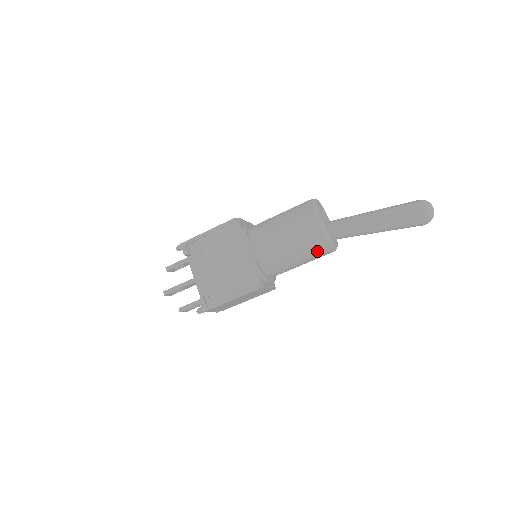
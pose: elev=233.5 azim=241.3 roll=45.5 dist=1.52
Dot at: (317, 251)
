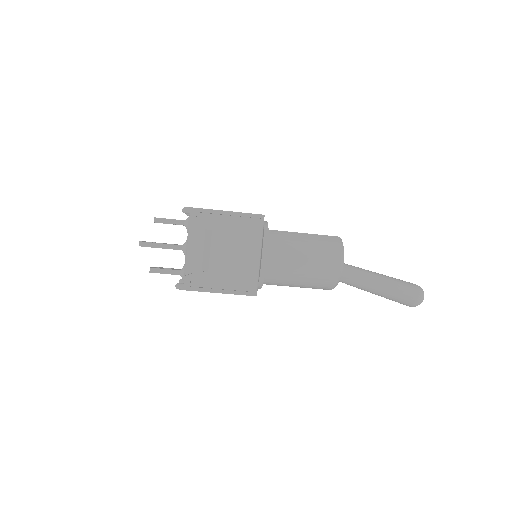
Dot at: (320, 286)
